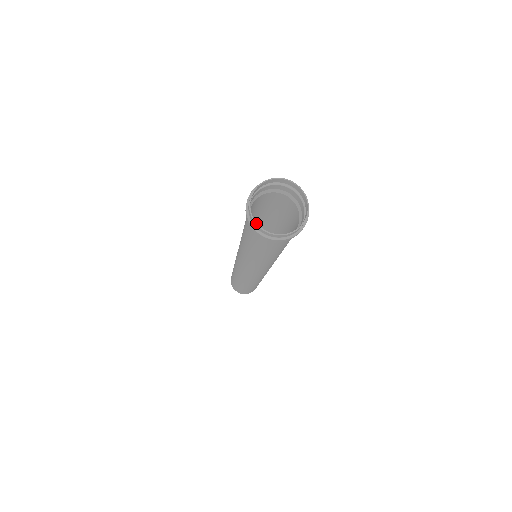
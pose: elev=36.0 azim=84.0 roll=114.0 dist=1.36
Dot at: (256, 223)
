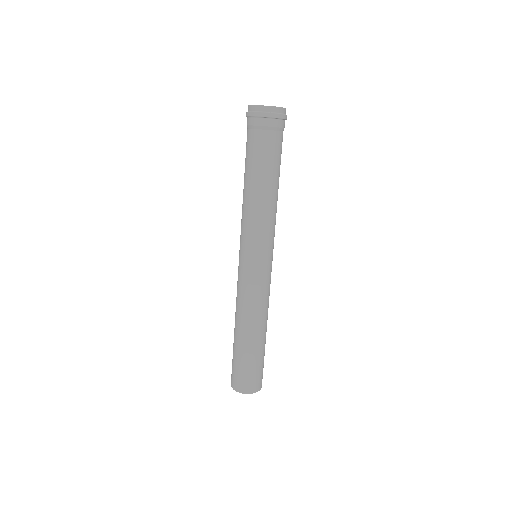
Dot at: (253, 105)
